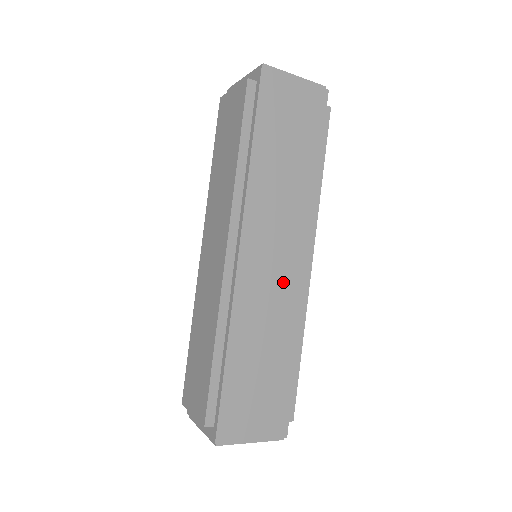
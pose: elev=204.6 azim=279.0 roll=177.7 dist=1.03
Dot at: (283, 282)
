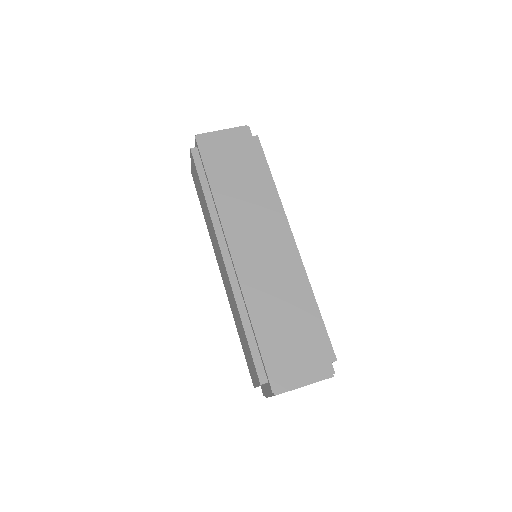
Dot at: (274, 260)
